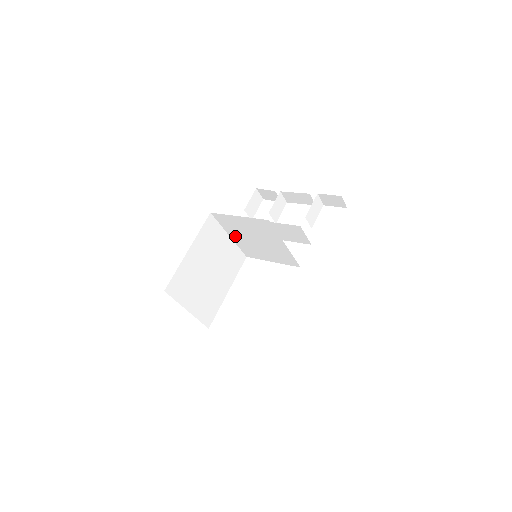
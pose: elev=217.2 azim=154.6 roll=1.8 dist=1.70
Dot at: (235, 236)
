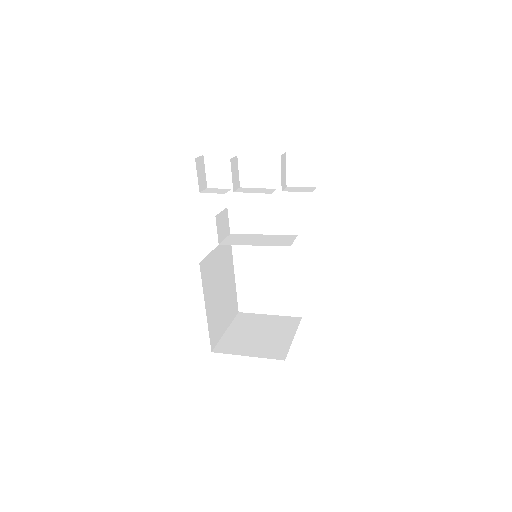
Dot at: occluded
